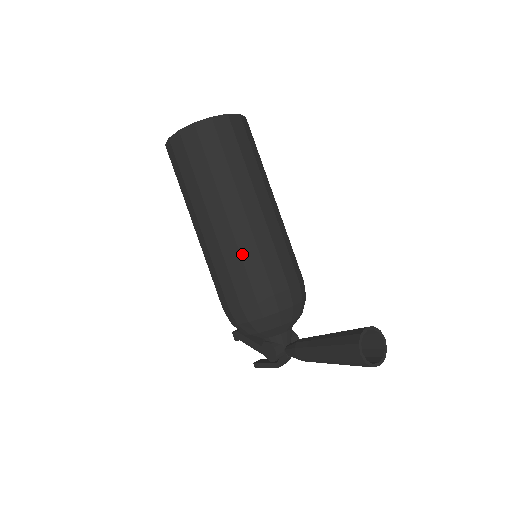
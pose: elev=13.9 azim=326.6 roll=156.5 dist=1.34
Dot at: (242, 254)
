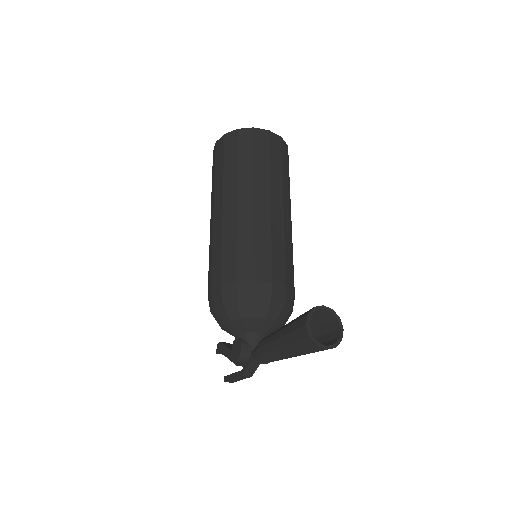
Dot at: (238, 237)
